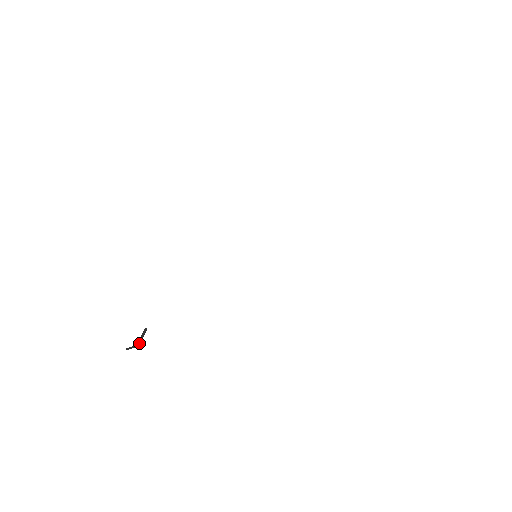
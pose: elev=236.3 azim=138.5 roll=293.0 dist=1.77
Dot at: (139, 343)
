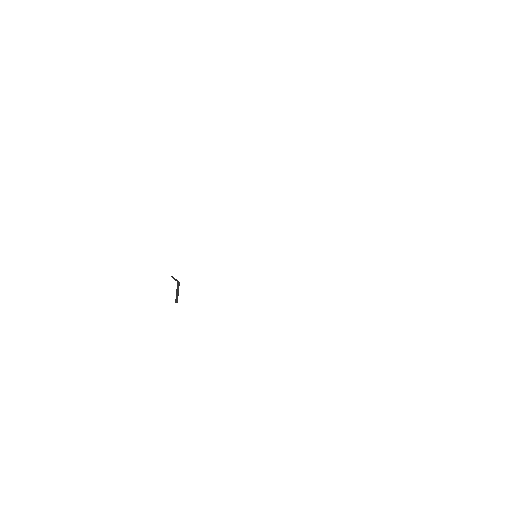
Dot at: (177, 299)
